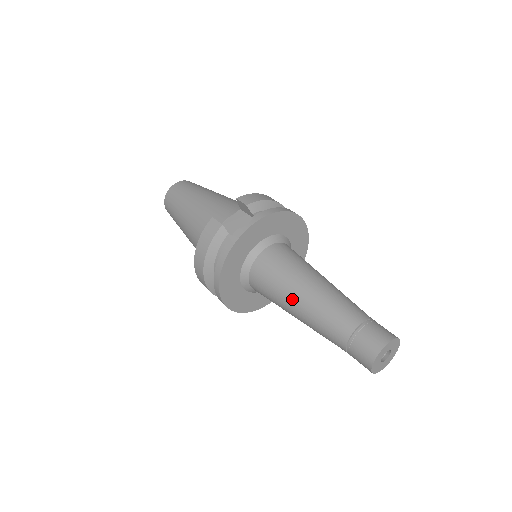
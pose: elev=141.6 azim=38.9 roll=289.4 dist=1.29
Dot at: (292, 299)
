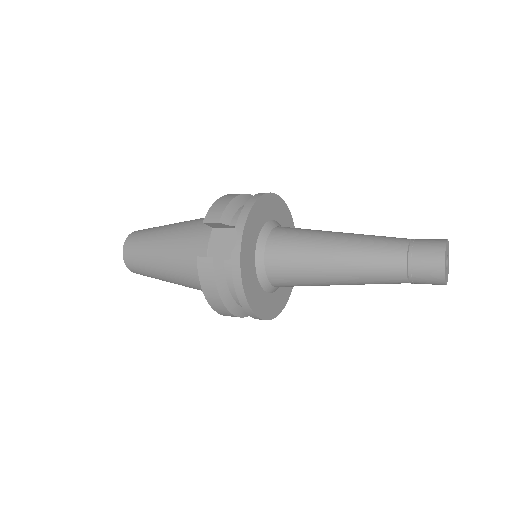
Dot at: (327, 274)
